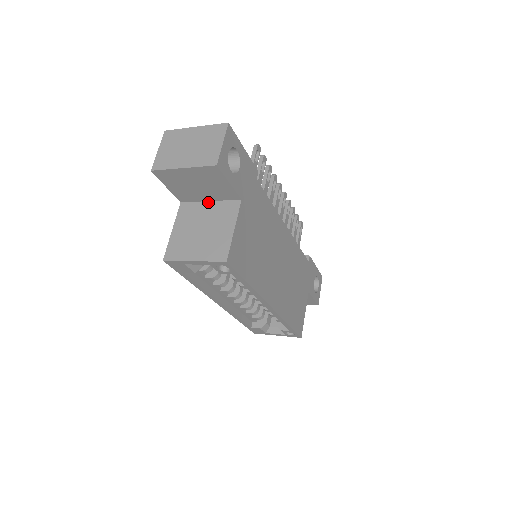
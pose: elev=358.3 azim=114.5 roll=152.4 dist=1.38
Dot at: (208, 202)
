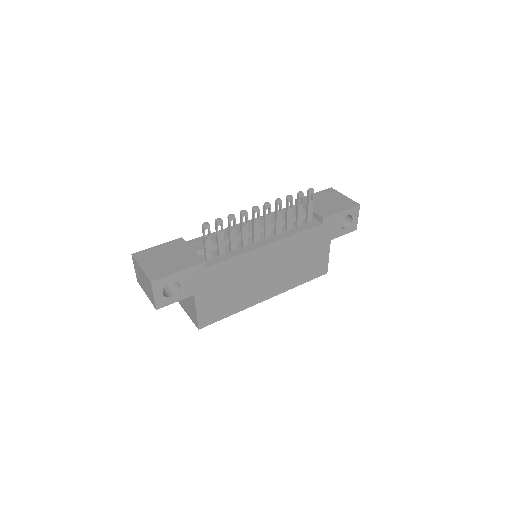
Dot at: occluded
